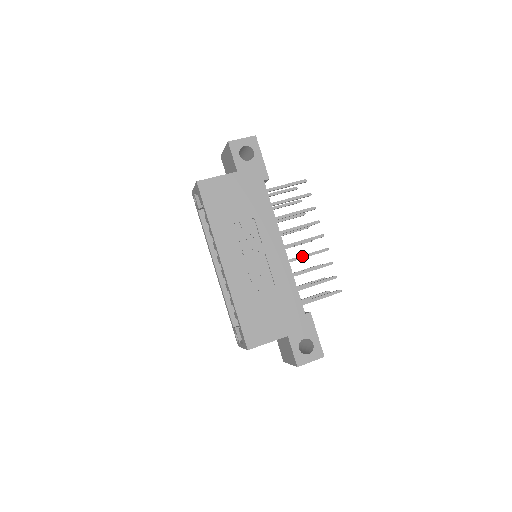
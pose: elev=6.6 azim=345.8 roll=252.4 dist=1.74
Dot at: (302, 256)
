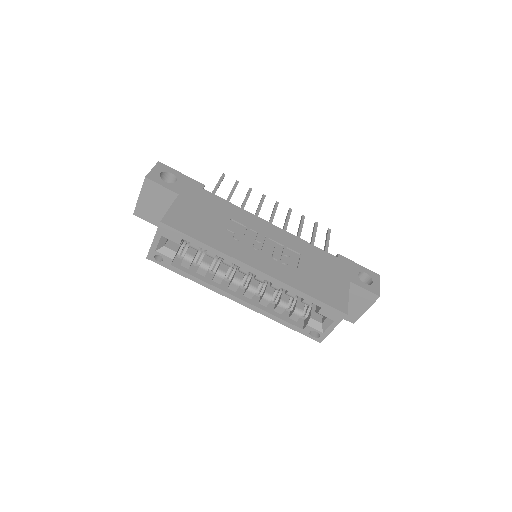
Dot at: (285, 224)
